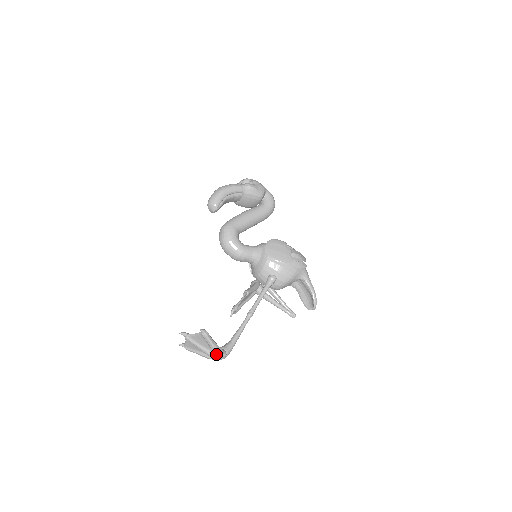
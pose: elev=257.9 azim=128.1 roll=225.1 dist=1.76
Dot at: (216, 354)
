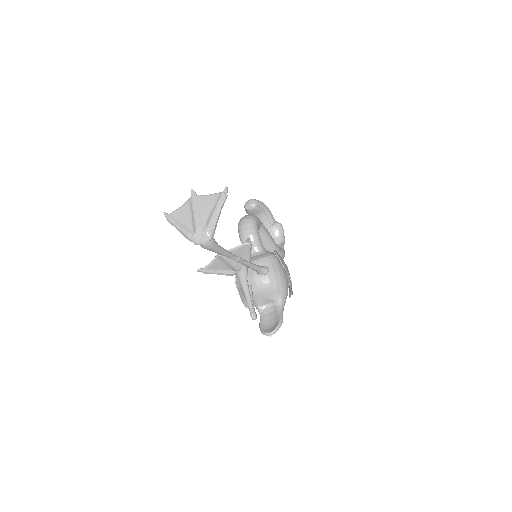
Dot at: (208, 225)
